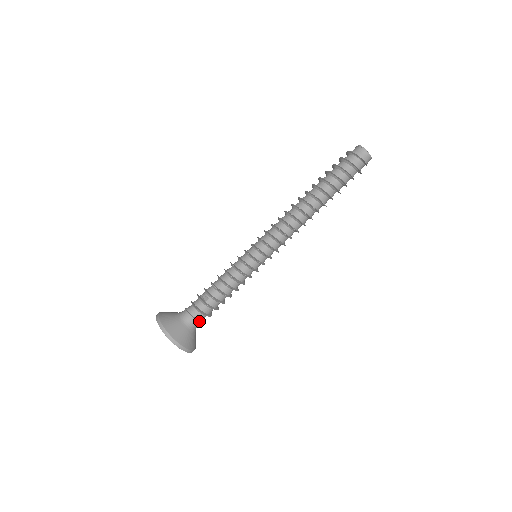
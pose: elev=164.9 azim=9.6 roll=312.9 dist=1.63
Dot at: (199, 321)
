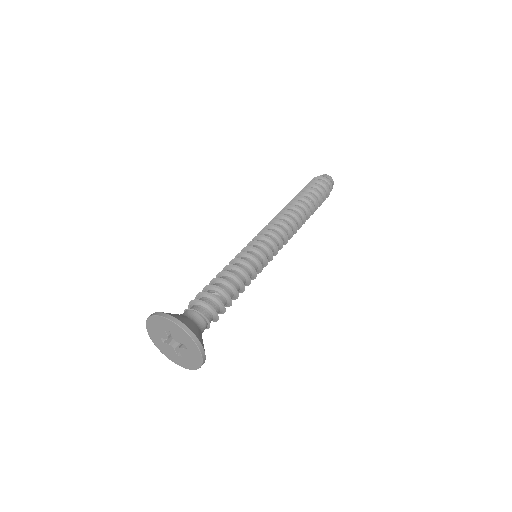
Dot at: (207, 326)
